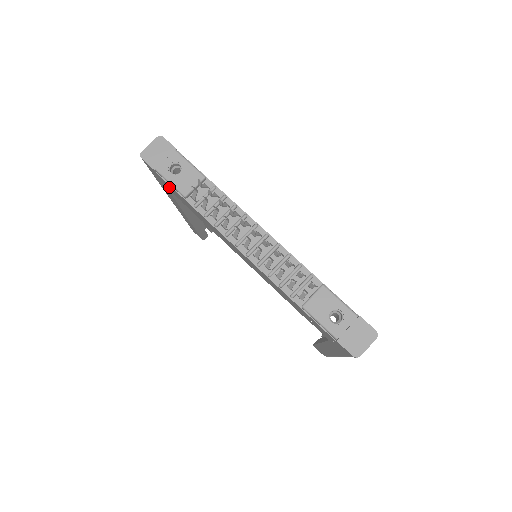
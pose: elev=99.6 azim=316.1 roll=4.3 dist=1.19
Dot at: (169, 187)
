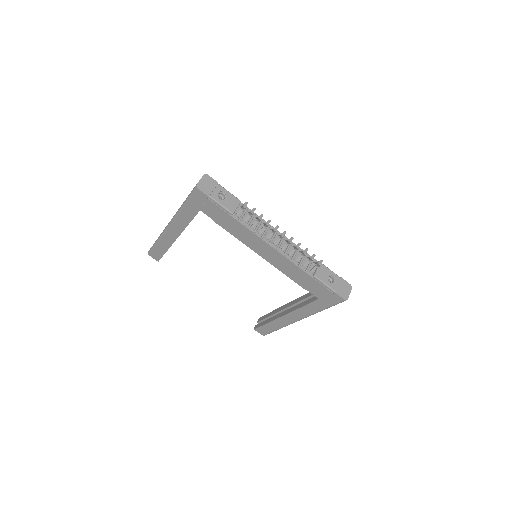
Dot at: (212, 209)
